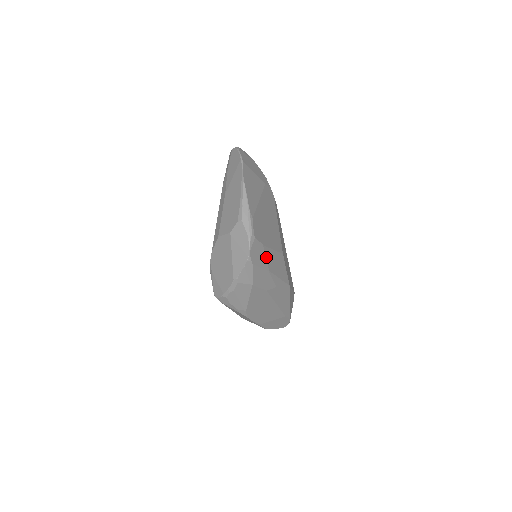
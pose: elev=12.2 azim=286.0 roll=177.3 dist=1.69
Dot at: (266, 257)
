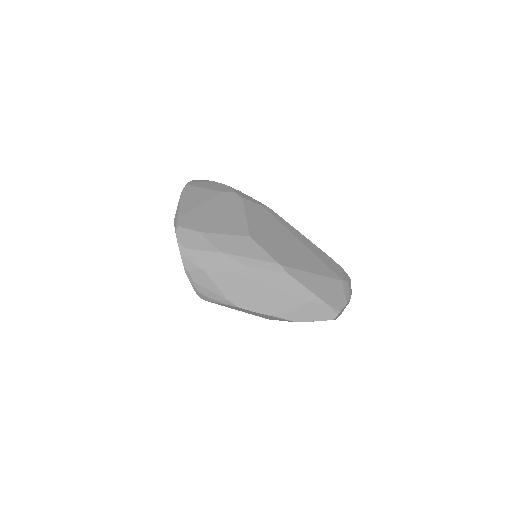
Dot at: (210, 241)
